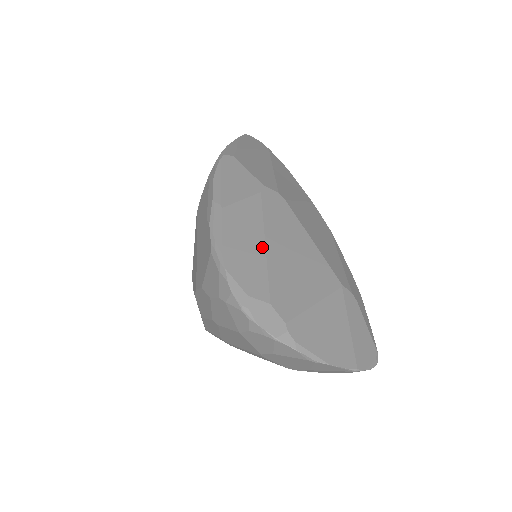
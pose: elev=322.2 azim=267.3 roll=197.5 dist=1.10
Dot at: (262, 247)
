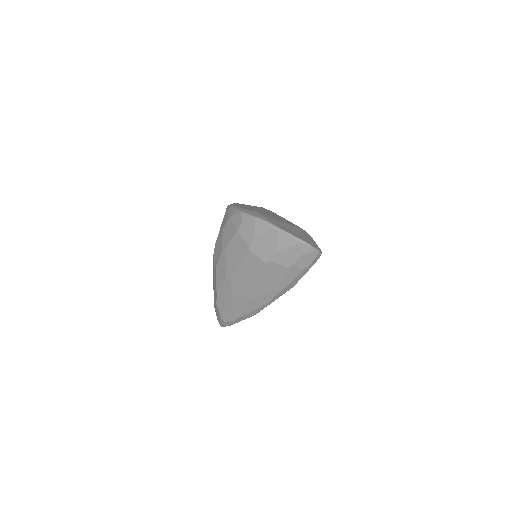
Dot at: occluded
